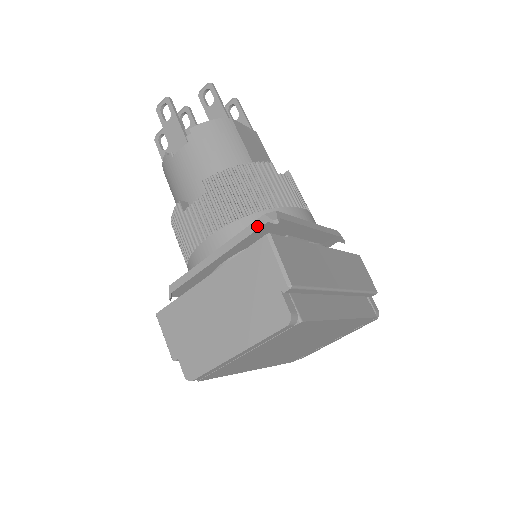
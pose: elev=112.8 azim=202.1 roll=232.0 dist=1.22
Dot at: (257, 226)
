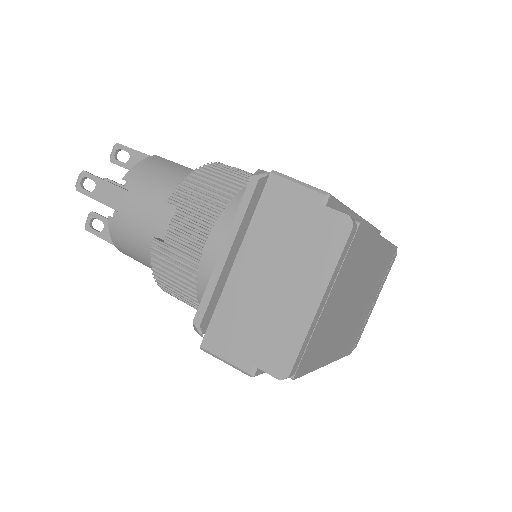
Dot at: (251, 191)
